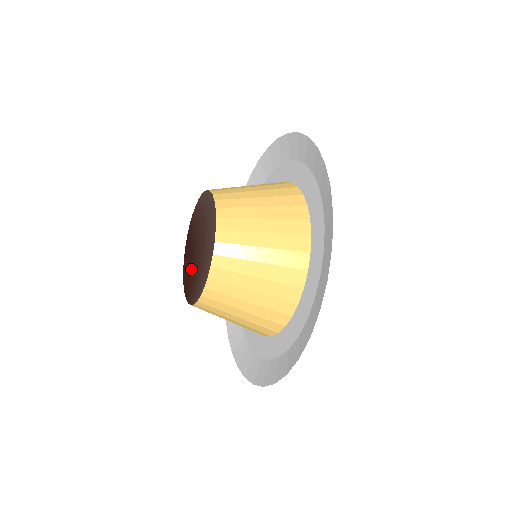
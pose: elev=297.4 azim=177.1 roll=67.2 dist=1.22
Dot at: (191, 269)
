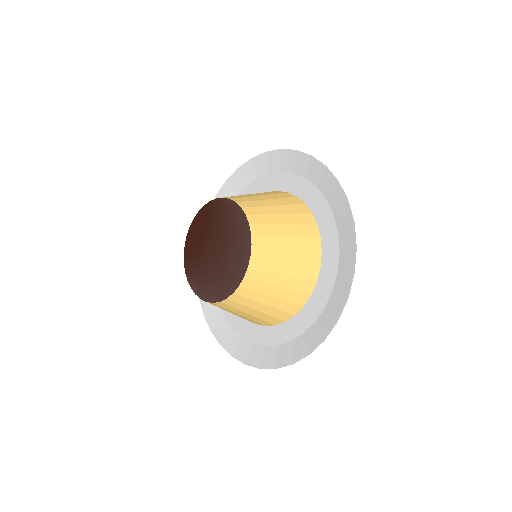
Dot at: (200, 250)
